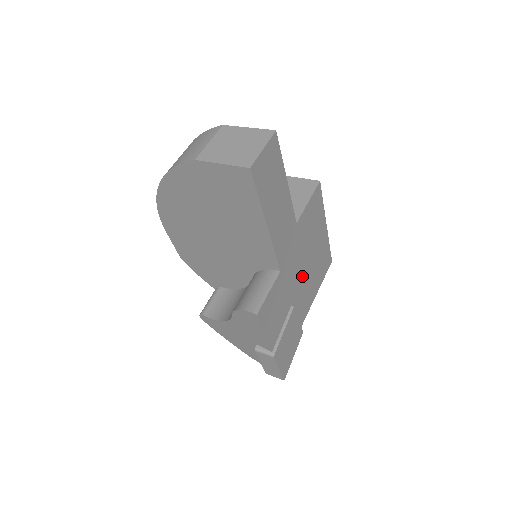
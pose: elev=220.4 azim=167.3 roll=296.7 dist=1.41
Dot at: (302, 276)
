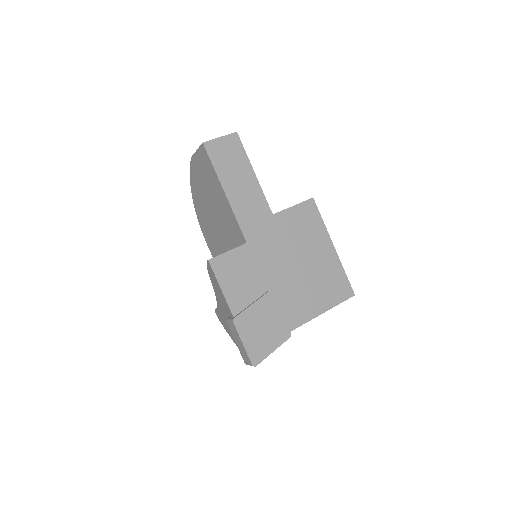
Dot at: (289, 273)
